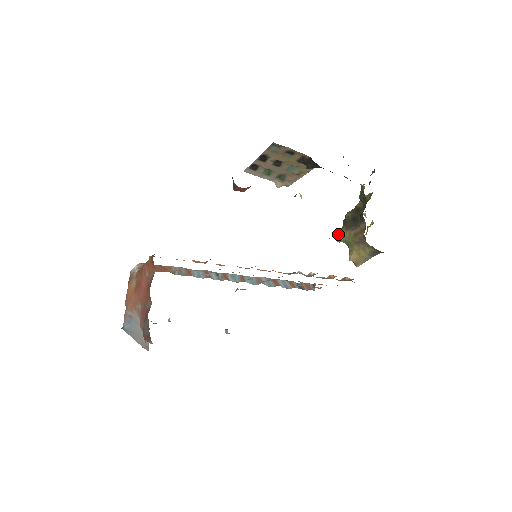
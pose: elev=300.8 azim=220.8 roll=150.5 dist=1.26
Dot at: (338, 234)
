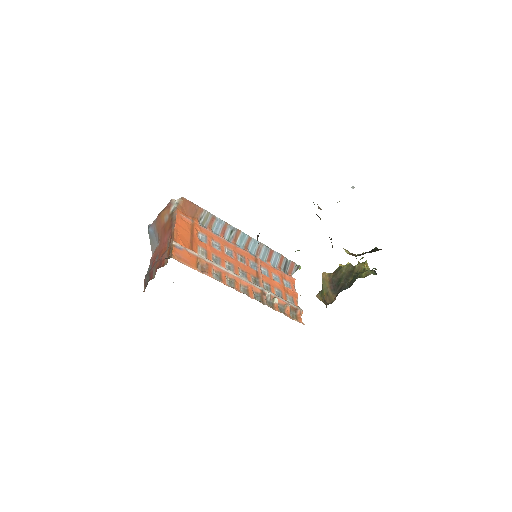
Dot at: (325, 275)
